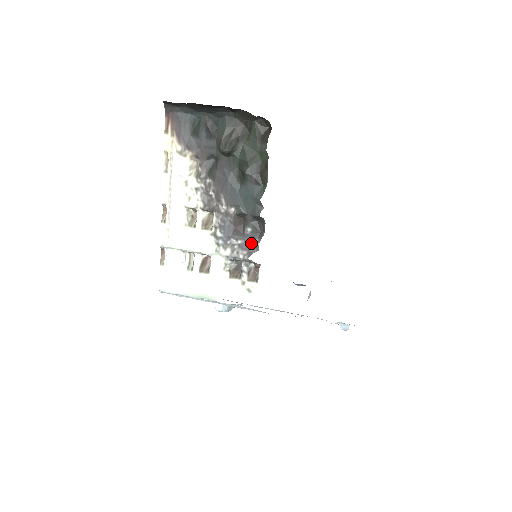
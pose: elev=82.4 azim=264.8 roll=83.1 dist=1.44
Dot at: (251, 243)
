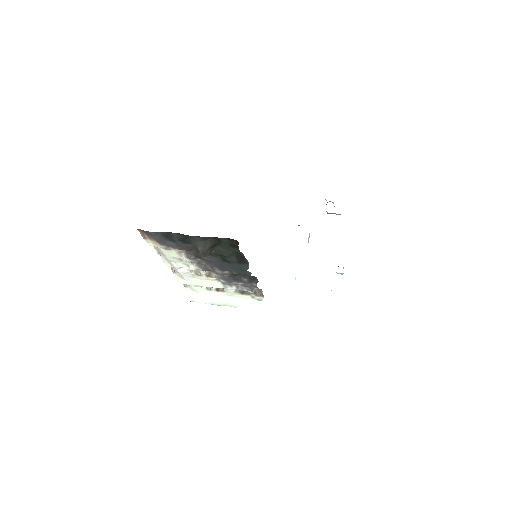
Dot at: (250, 284)
